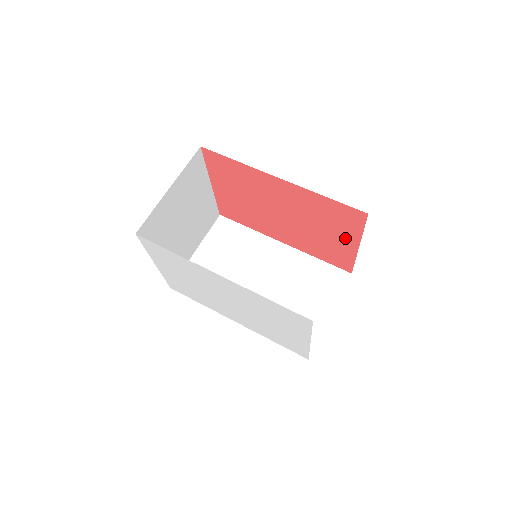
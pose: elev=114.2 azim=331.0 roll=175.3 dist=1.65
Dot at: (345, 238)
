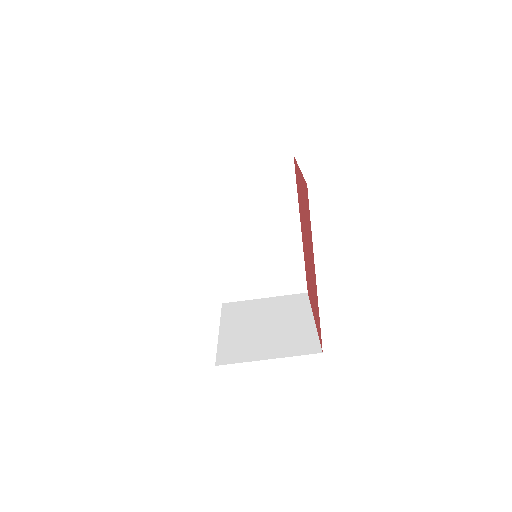
Dot at: occluded
